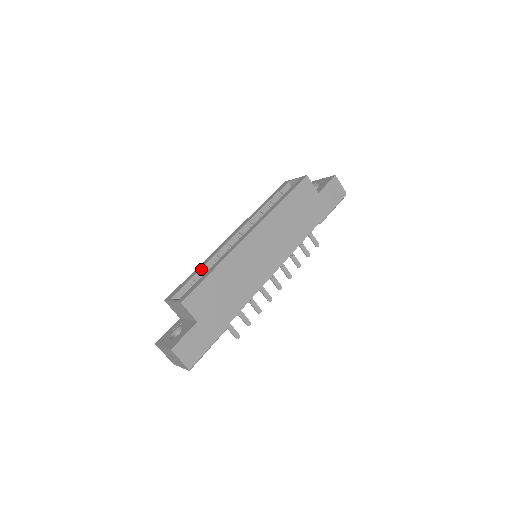
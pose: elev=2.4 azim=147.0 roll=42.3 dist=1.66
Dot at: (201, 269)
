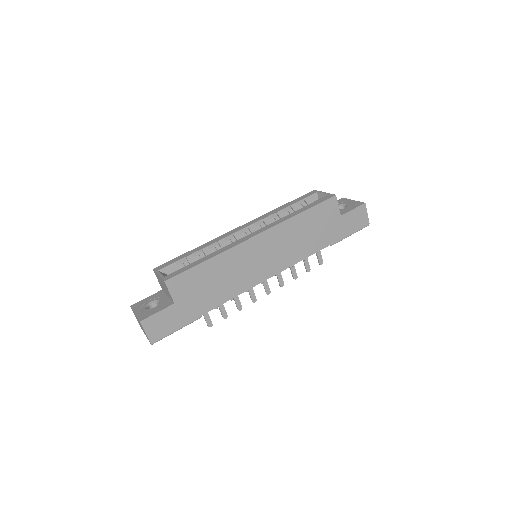
Dot at: (198, 251)
